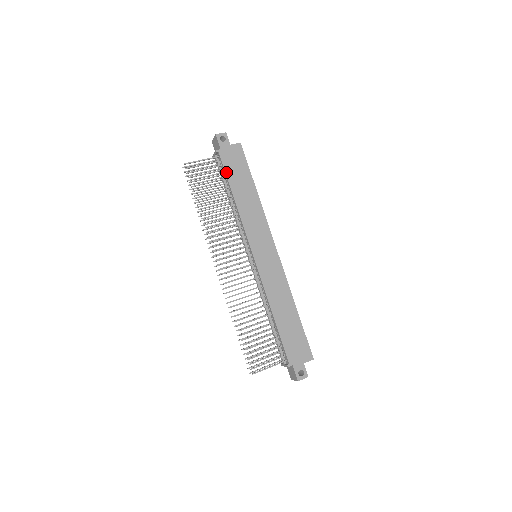
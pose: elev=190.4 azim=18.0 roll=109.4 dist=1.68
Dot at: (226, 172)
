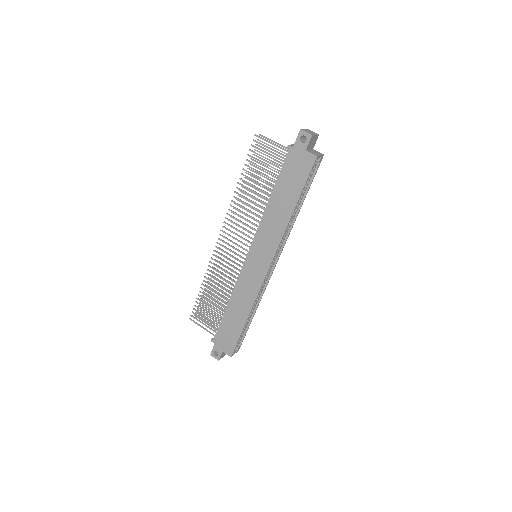
Dot at: (281, 172)
